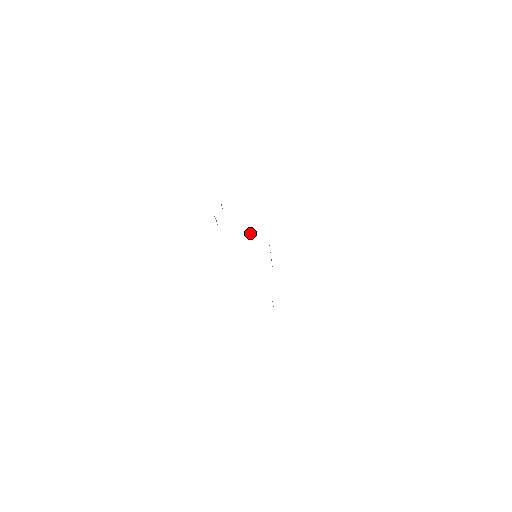
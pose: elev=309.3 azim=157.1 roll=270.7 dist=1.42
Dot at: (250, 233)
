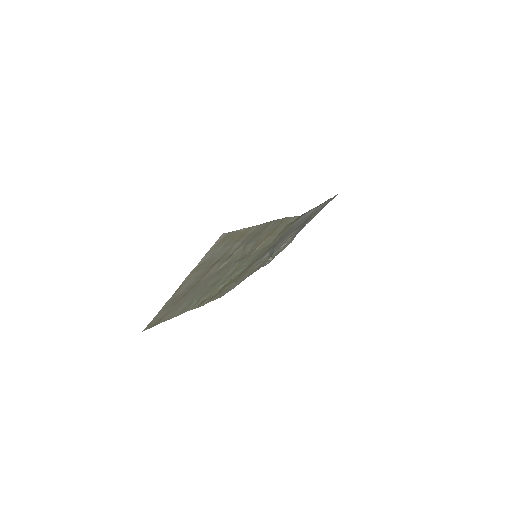
Dot at: occluded
